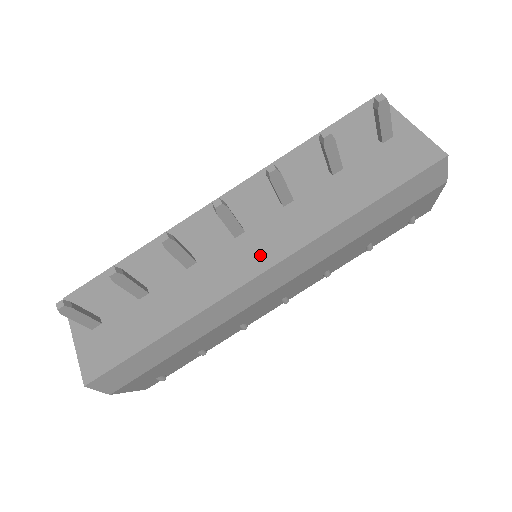
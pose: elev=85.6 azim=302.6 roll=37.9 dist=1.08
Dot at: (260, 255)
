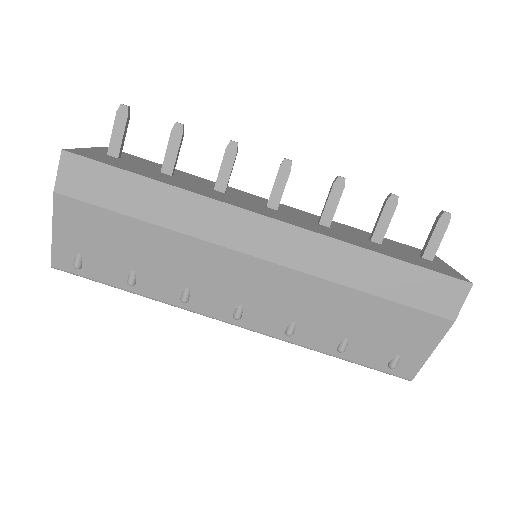
Dot at: (278, 216)
